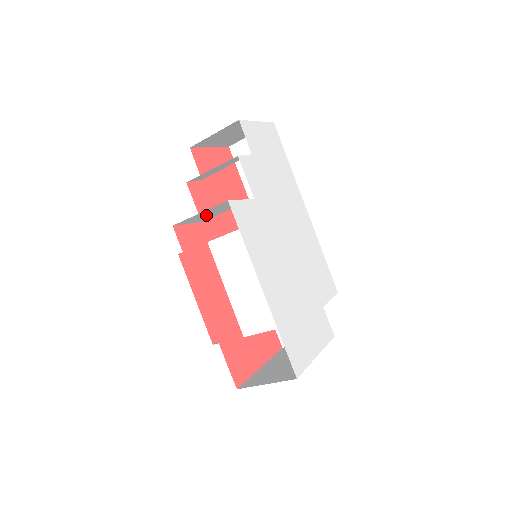
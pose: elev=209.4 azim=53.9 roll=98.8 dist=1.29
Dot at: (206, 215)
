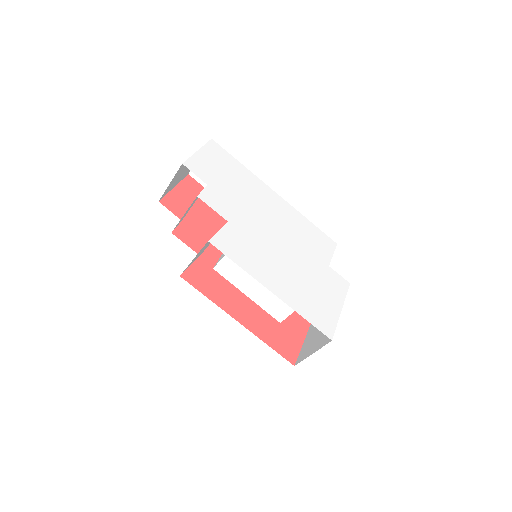
Dot at: occluded
